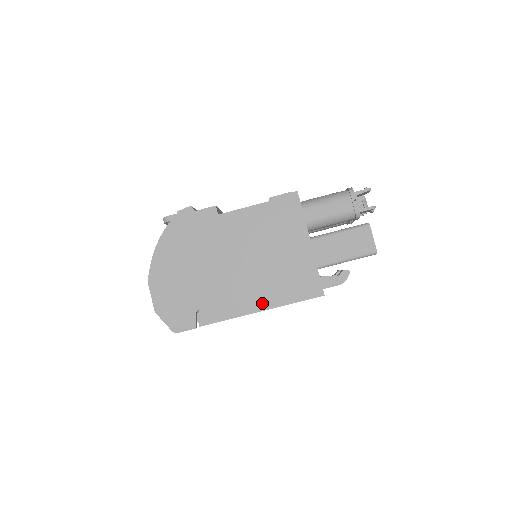
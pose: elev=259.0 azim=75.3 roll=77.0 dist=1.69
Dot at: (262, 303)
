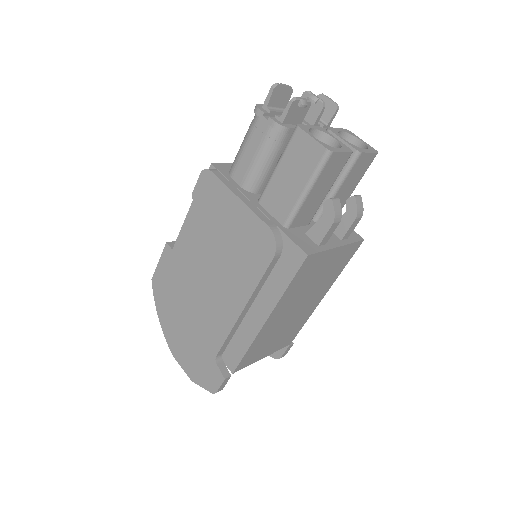
Dot at: (261, 311)
